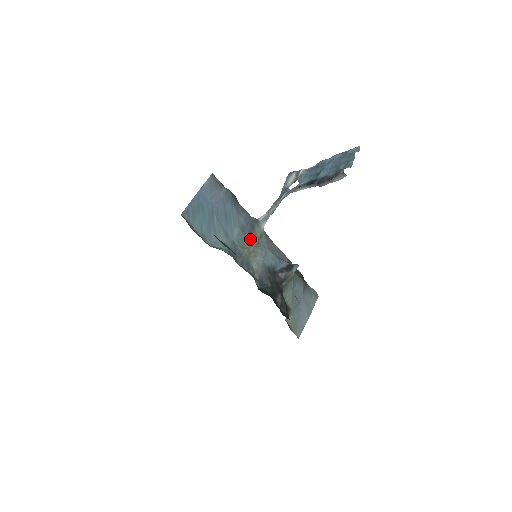
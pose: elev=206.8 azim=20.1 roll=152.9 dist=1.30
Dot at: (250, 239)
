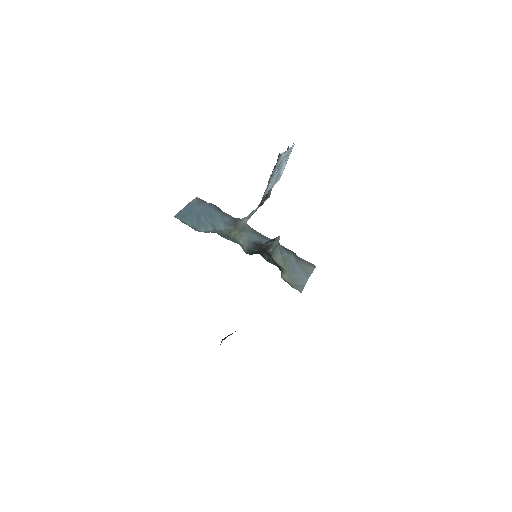
Dot at: (235, 228)
